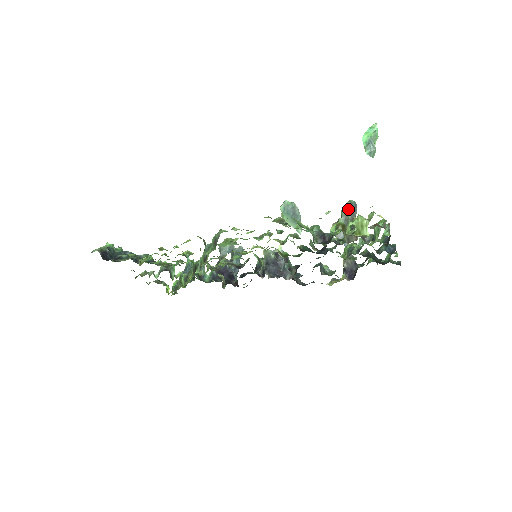
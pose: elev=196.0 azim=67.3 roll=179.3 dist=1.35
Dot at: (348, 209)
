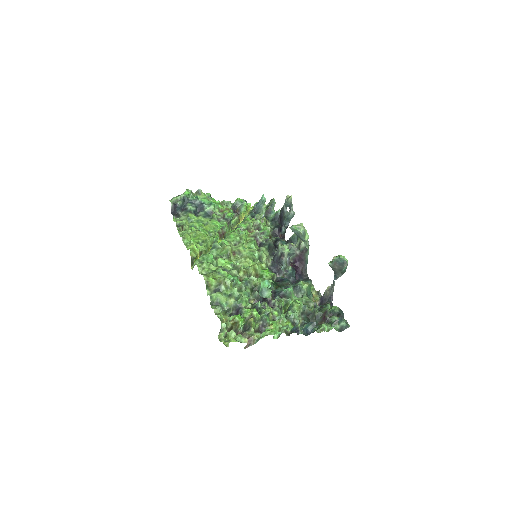
Dot at: (336, 262)
